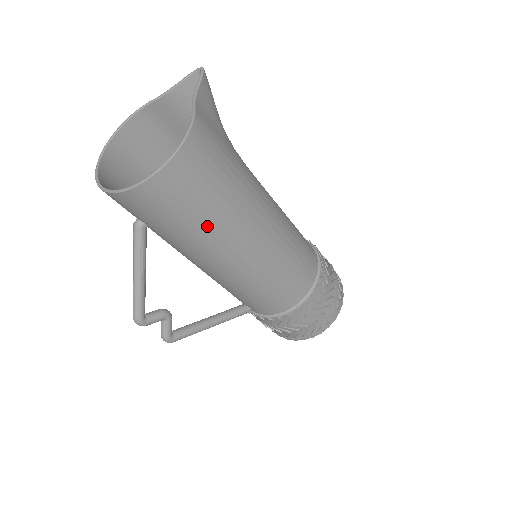
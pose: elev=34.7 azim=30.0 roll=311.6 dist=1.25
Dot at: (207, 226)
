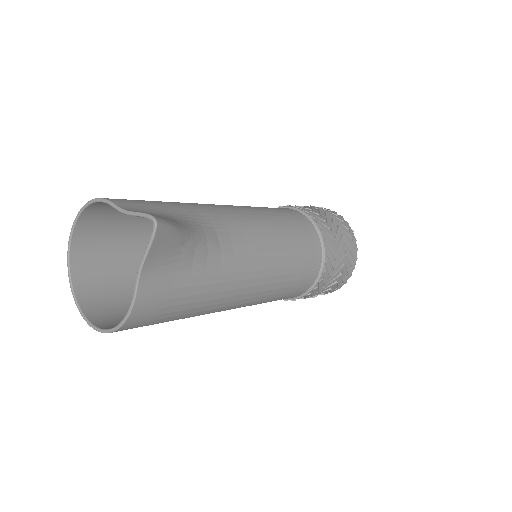
Dot at: occluded
